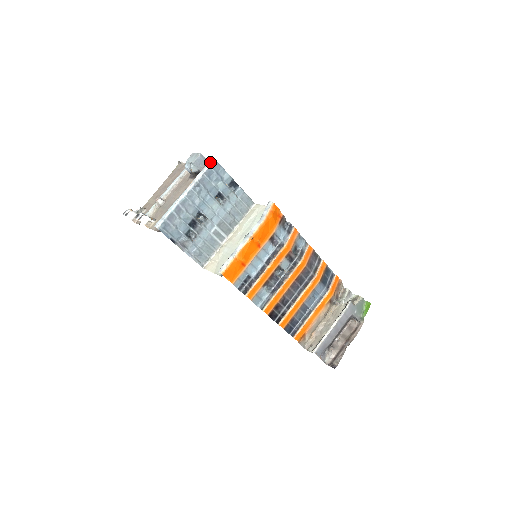
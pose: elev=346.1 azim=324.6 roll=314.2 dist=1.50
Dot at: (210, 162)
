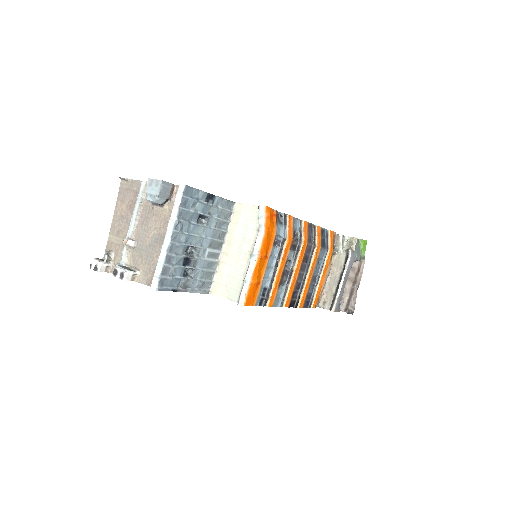
Dot at: (180, 190)
